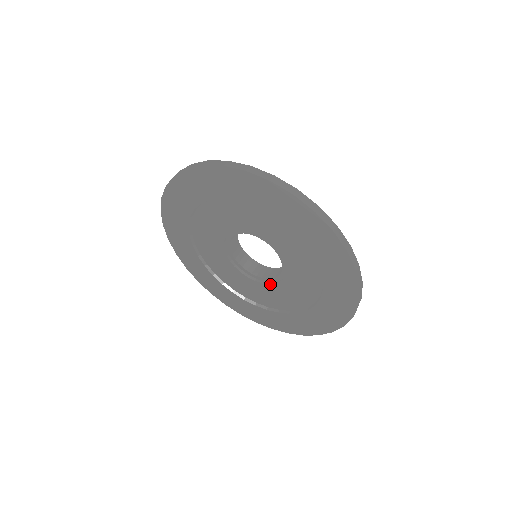
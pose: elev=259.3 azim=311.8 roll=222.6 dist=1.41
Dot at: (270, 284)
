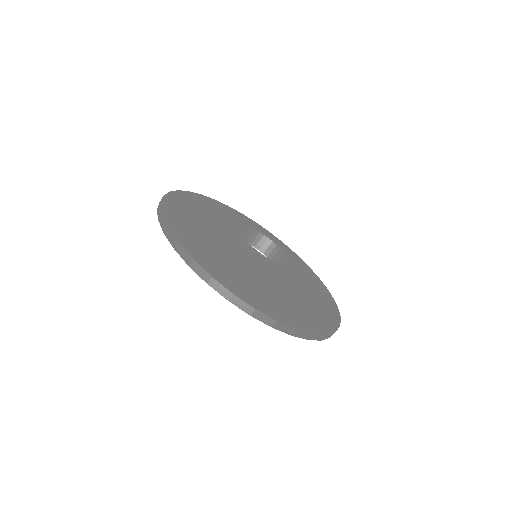
Dot at: occluded
